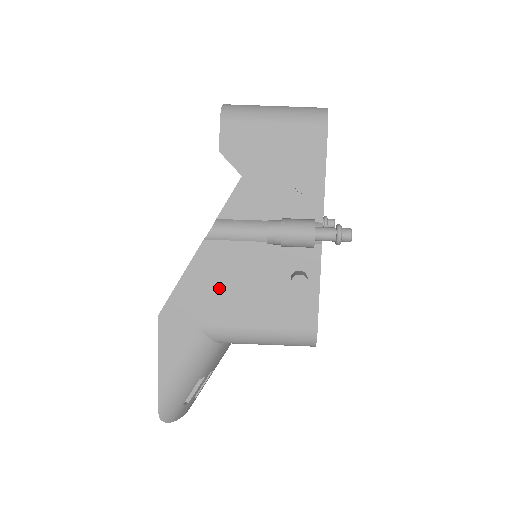
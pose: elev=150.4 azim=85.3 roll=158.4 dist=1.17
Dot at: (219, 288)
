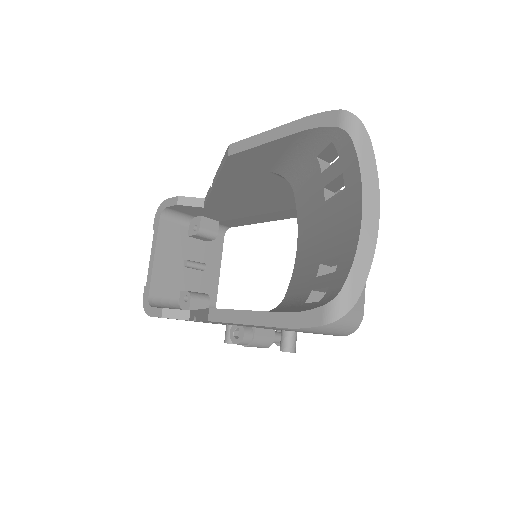
Dot at: occluded
